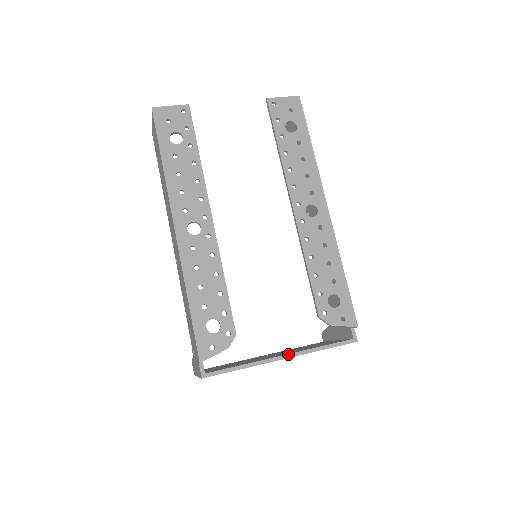
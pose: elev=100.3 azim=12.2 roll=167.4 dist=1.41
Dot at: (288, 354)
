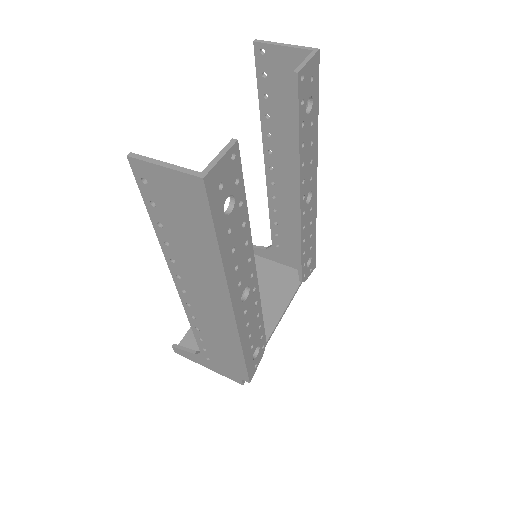
Dot at: (281, 318)
